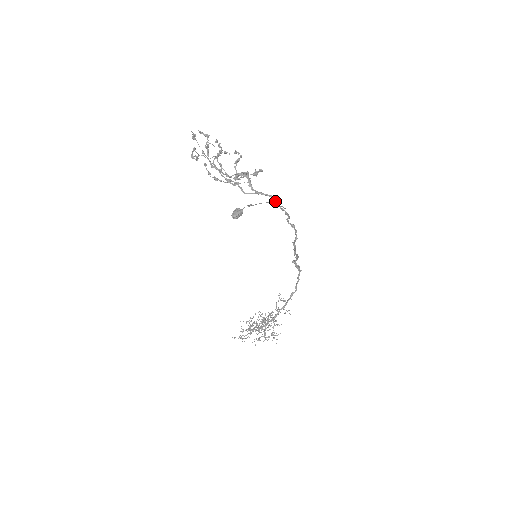
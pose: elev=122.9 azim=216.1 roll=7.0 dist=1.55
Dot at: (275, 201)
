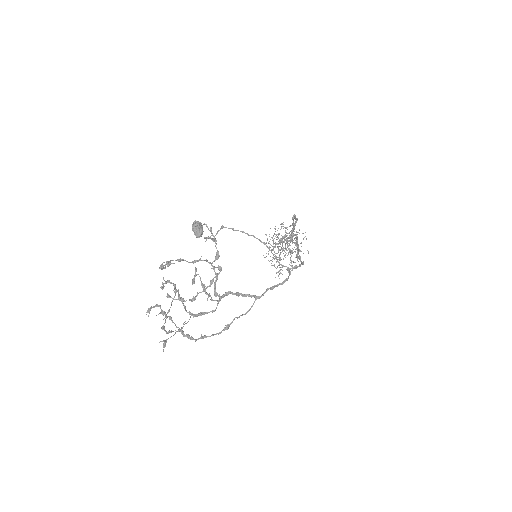
Dot at: occluded
